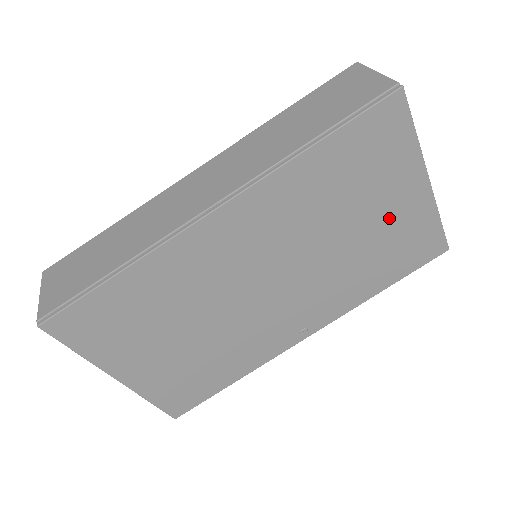
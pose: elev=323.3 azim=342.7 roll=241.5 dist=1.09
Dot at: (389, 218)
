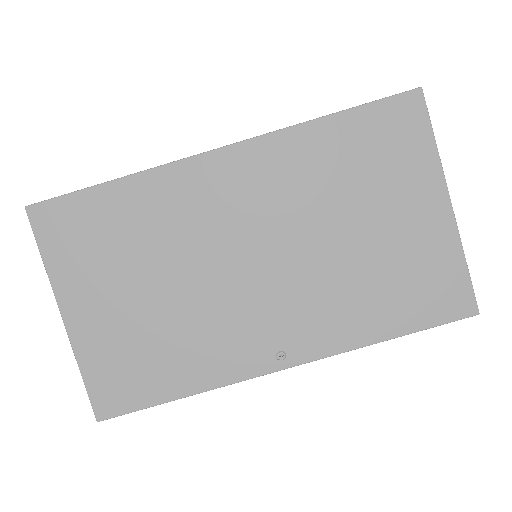
Dot at: (401, 233)
